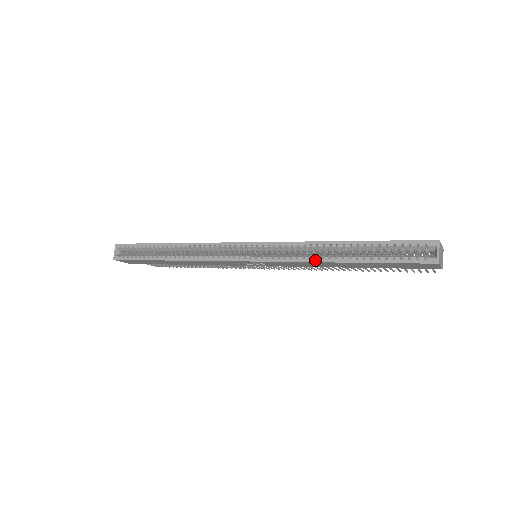
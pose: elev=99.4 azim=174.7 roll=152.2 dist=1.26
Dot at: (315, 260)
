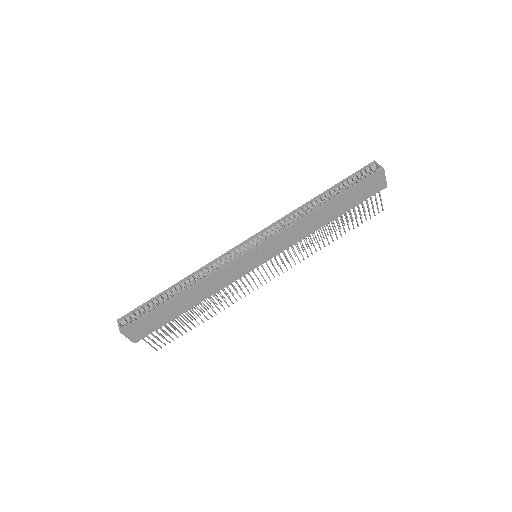
Dot at: (306, 215)
